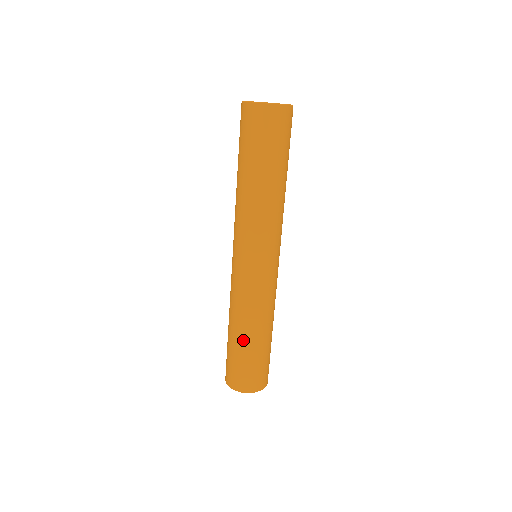
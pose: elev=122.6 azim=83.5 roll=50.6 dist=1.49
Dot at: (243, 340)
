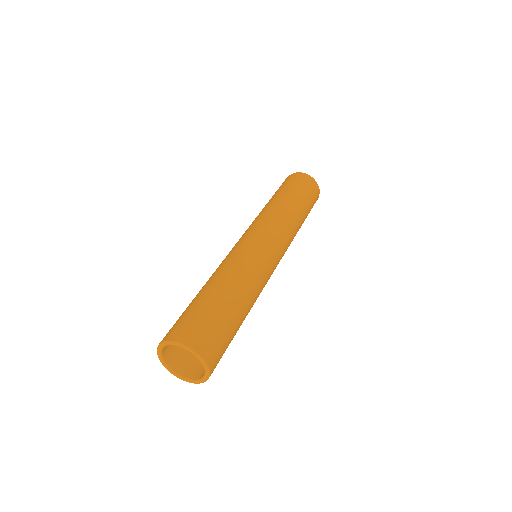
Dot at: (210, 289)
